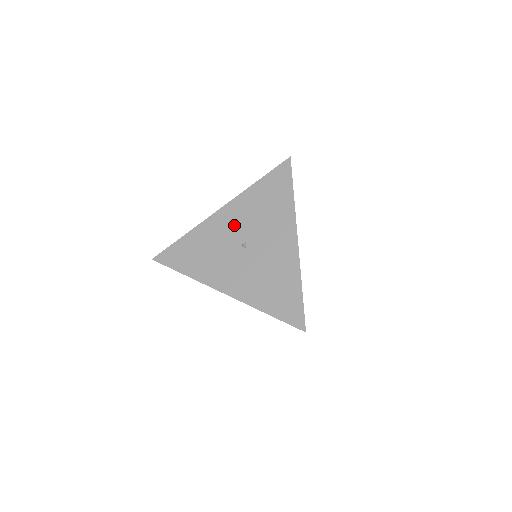
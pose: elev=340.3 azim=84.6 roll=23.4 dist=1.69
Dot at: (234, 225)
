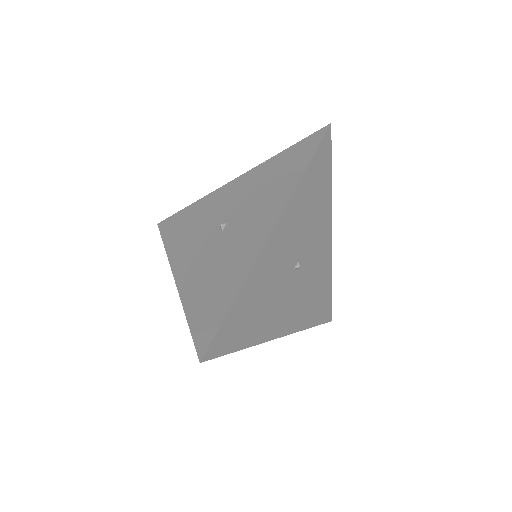
Dot at: (230, 201)
